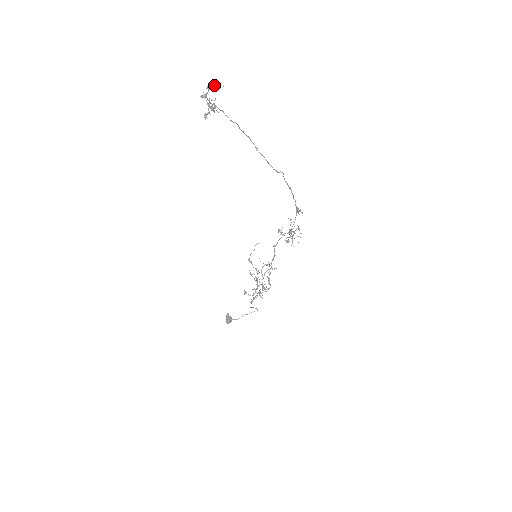
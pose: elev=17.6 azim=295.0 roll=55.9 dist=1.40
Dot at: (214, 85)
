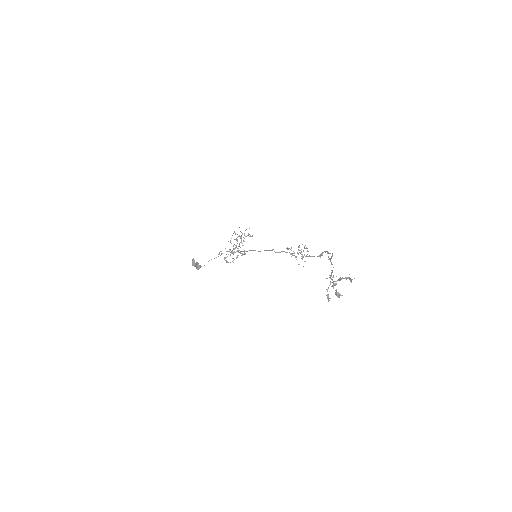
Dot at: occluded
